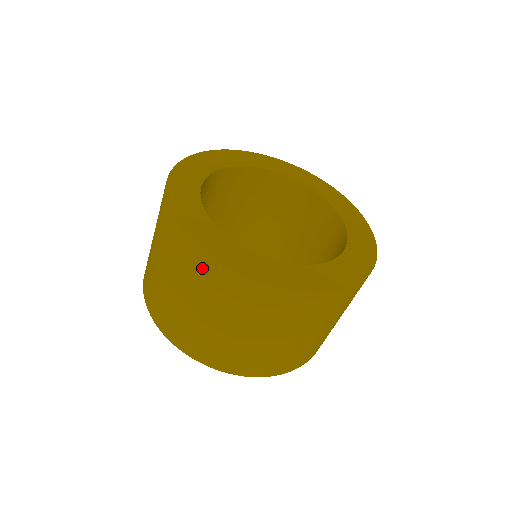
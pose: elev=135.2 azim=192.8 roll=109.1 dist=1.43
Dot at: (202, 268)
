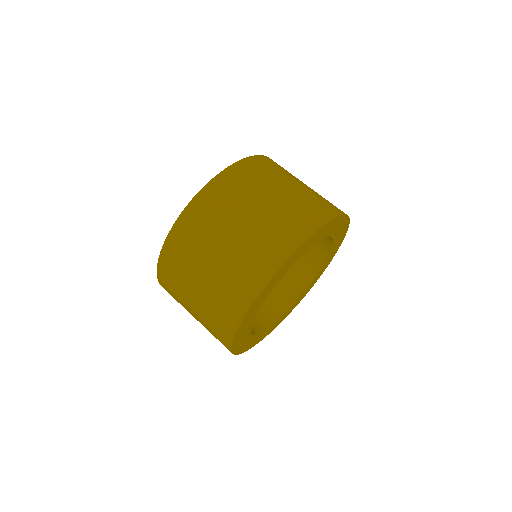
Dot at: (228, 315)
